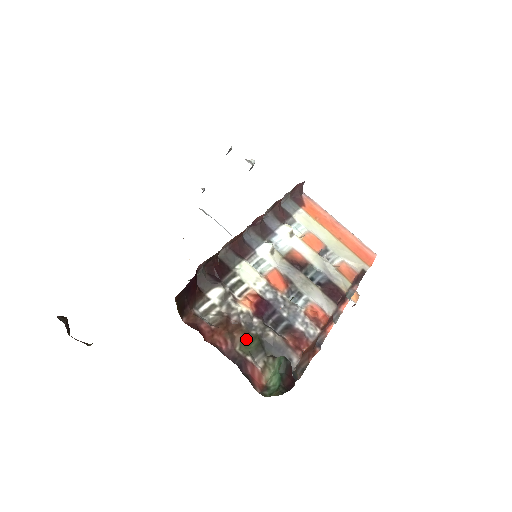
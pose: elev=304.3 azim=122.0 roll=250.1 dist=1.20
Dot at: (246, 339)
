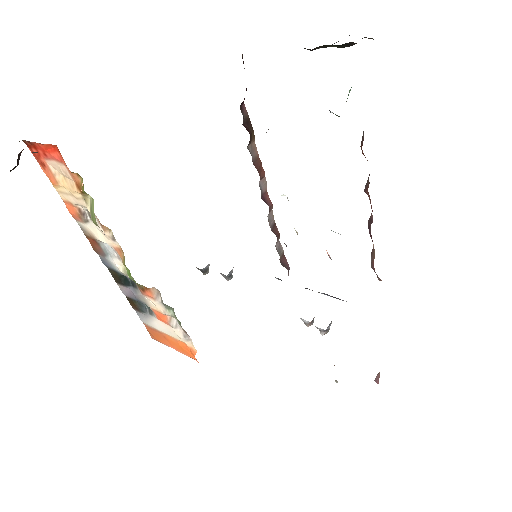
Dot at: occluded
